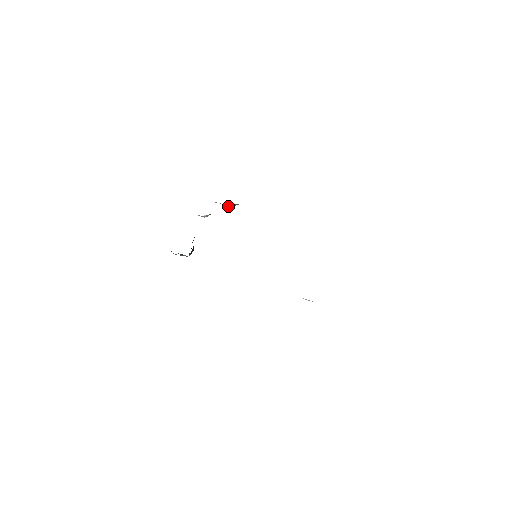
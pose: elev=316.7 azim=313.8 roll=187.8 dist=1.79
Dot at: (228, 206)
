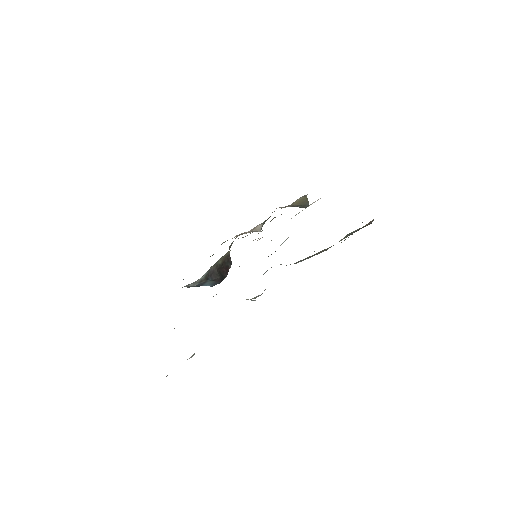
Dot at: (305, 206)
